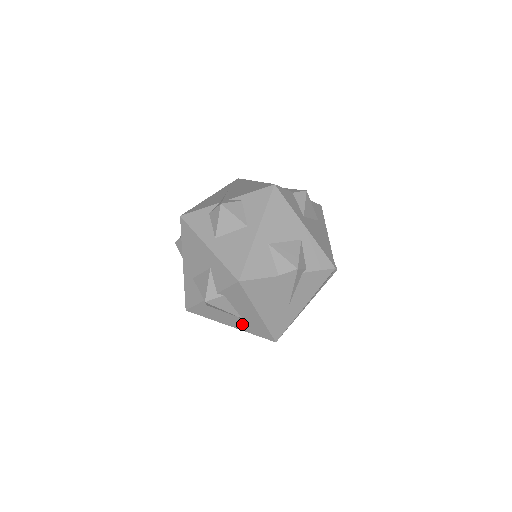
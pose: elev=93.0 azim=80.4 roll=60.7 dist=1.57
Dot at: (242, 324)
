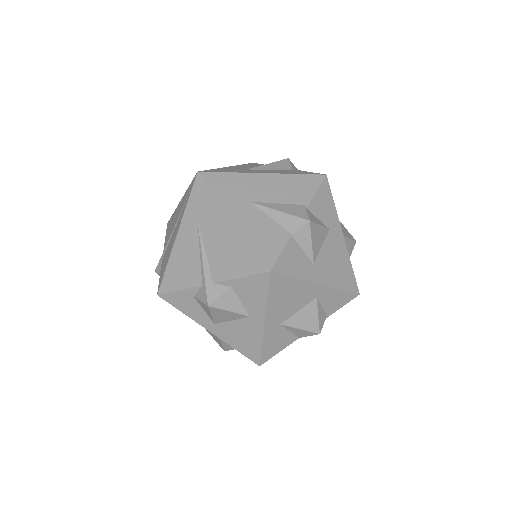
Dot at: occluded
